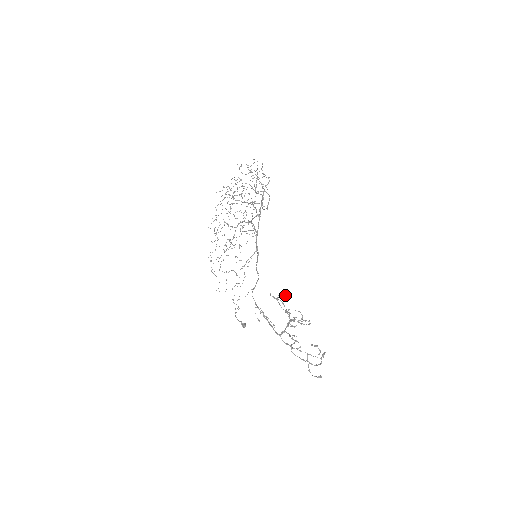
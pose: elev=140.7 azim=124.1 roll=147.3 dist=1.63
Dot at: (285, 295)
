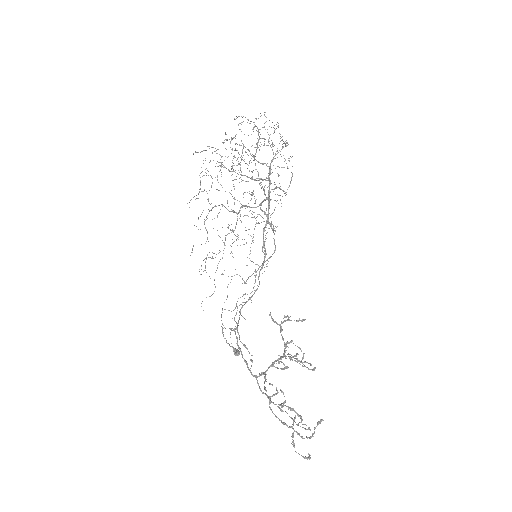
Dot at: (300, 320)
